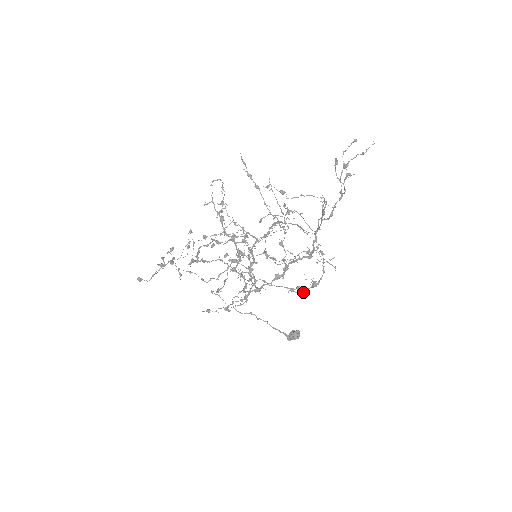
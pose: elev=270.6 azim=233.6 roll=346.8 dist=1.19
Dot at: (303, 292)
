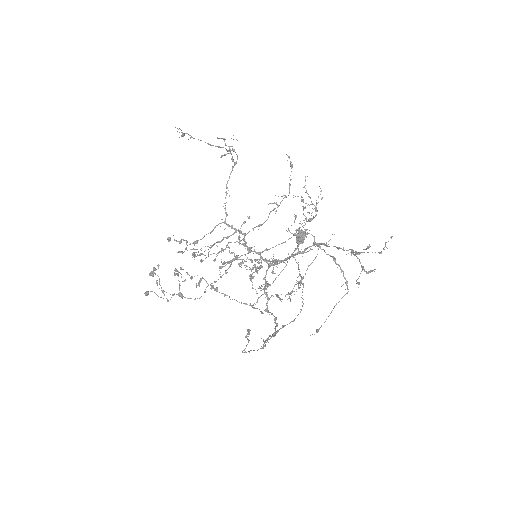
Dot at: (296, 216)
